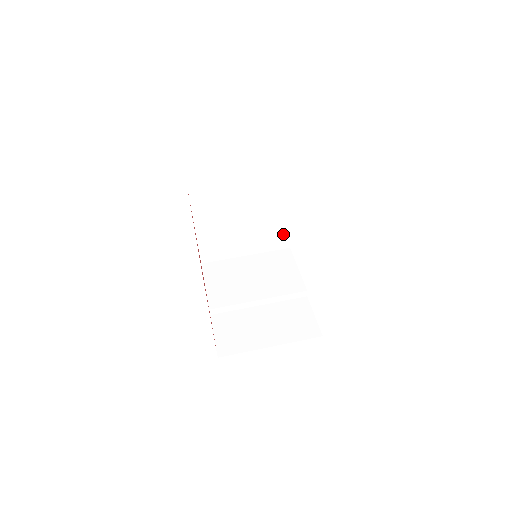
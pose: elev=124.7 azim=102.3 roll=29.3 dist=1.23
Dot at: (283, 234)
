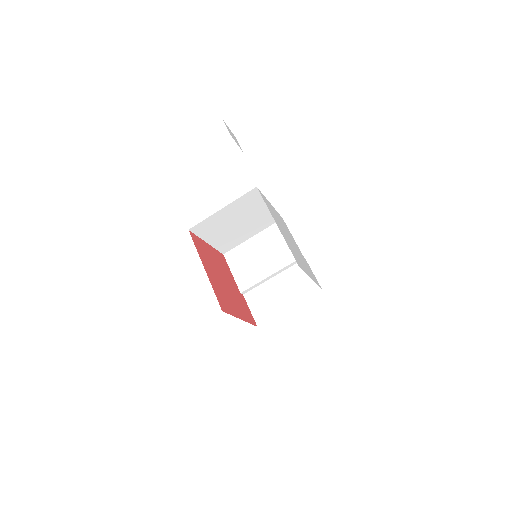
Dot at: occluded
